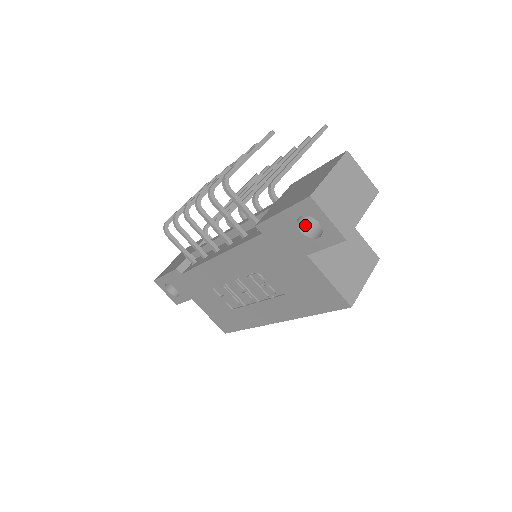
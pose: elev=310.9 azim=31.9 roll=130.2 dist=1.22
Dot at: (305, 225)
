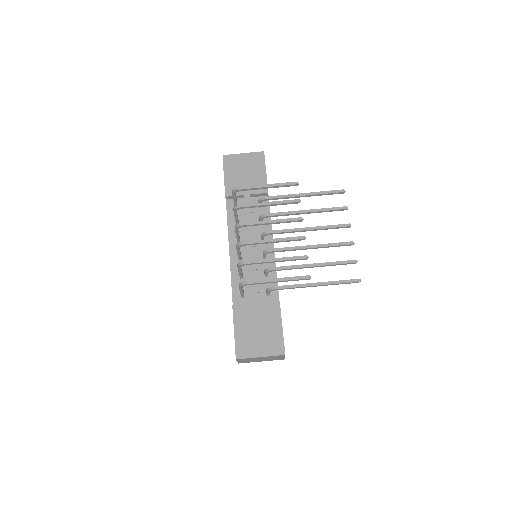
Dot at: occluded
